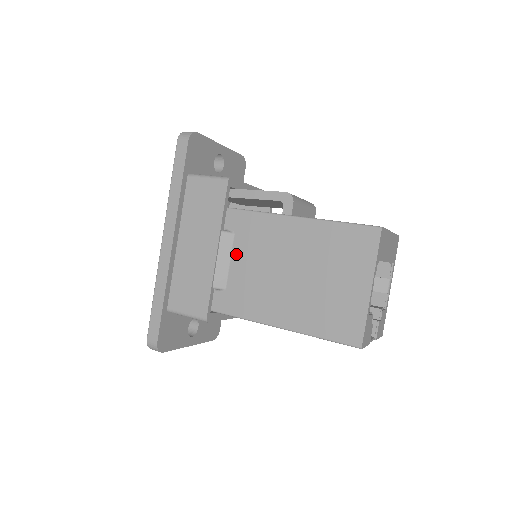
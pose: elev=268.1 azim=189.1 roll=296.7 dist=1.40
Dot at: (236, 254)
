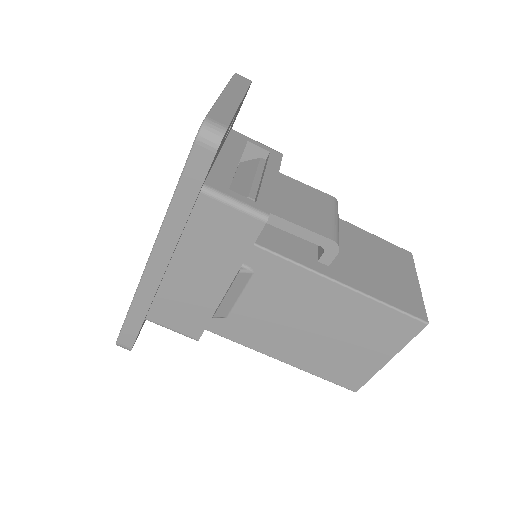
Dot at: (250, 292)
